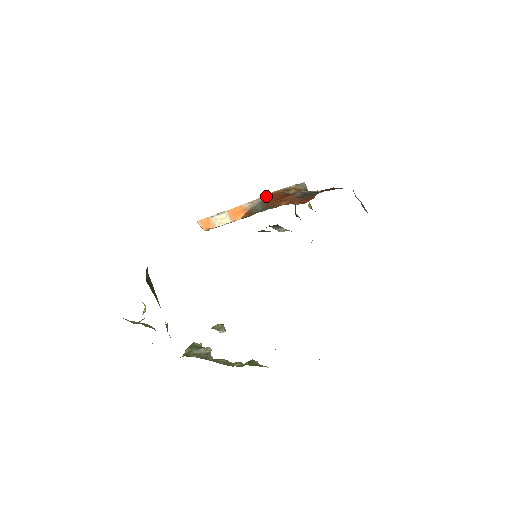
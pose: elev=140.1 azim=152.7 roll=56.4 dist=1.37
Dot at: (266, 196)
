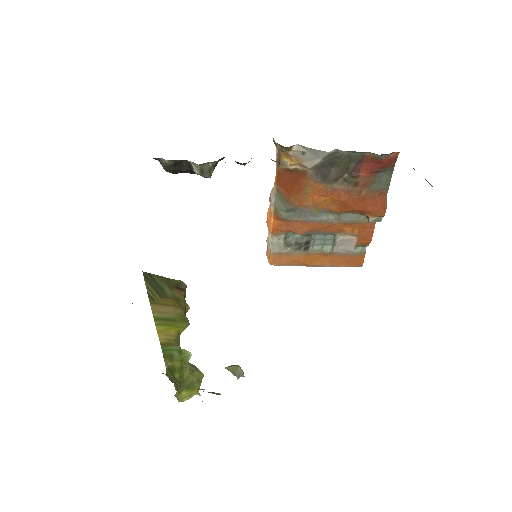
Dot at: (277, 184)
